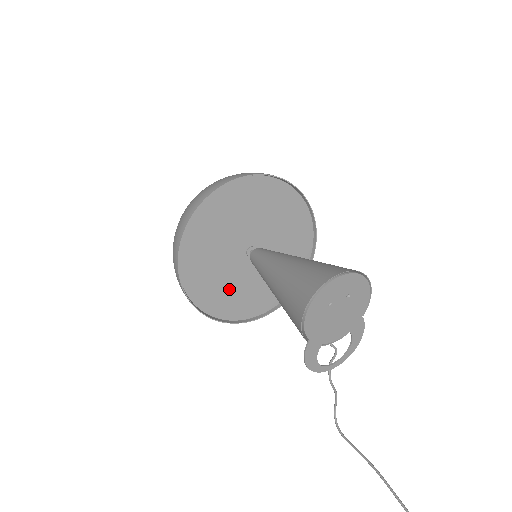
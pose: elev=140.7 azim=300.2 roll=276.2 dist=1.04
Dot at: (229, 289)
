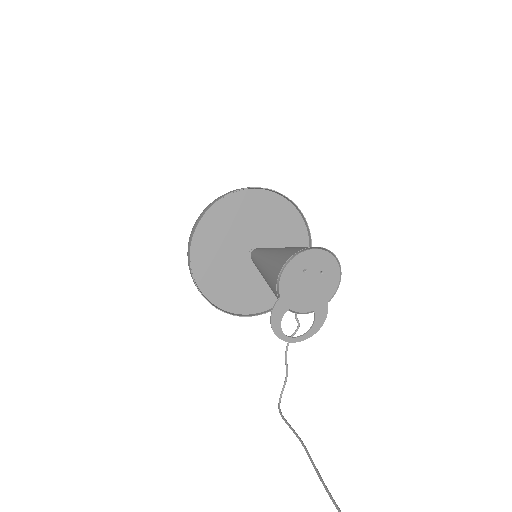
Dot at: (225, 277)
